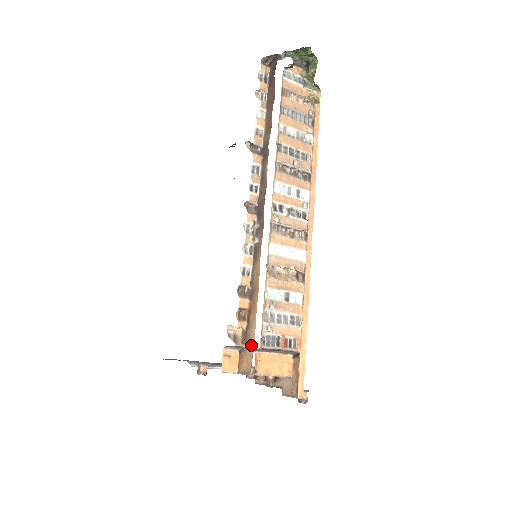
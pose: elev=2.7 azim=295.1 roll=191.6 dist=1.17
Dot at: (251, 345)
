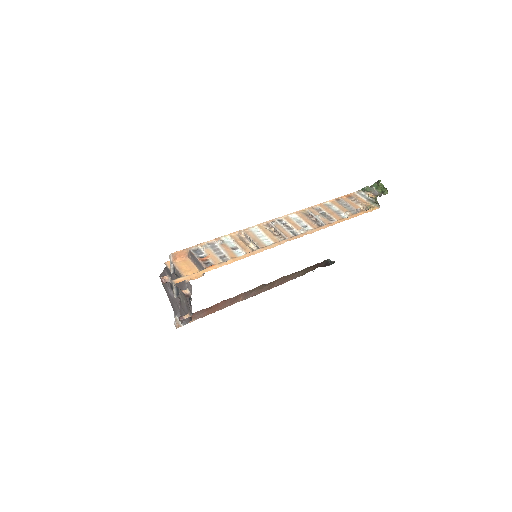
Dot at: occluded
